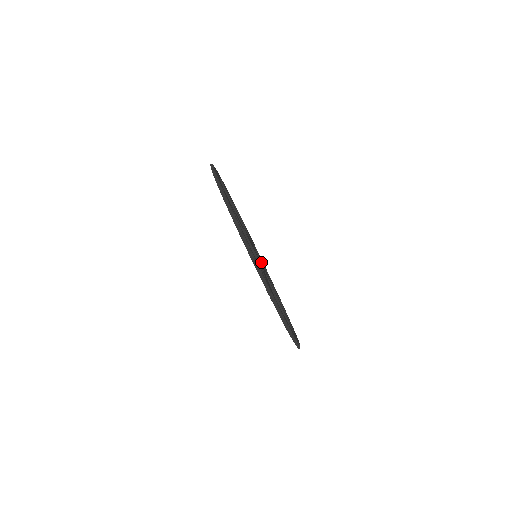
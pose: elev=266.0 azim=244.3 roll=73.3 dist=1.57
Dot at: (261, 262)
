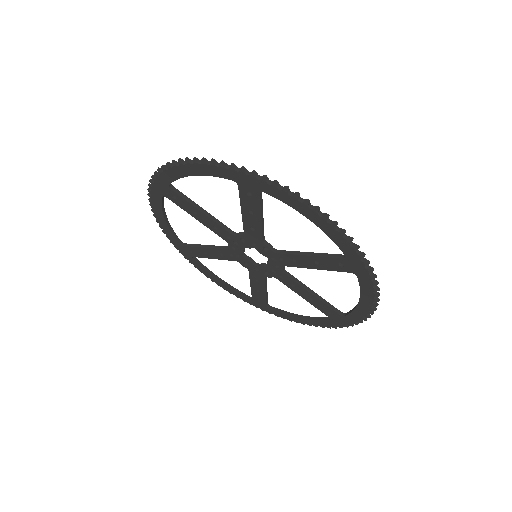
Dot at: occluded
